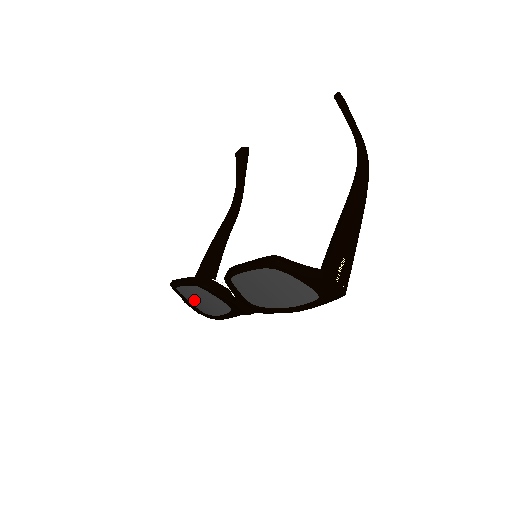
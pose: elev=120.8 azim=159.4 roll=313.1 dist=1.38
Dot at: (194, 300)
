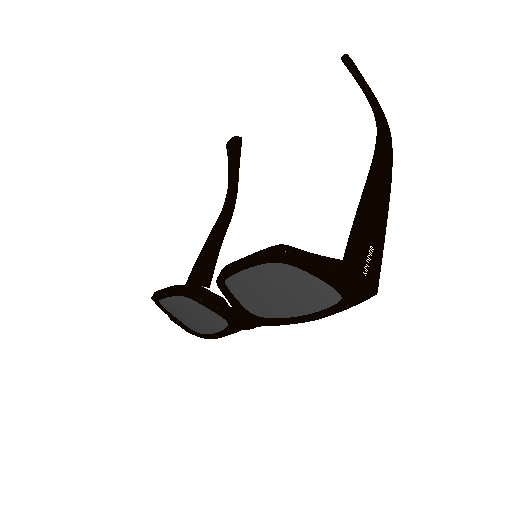
Dot at: (182, 316)
